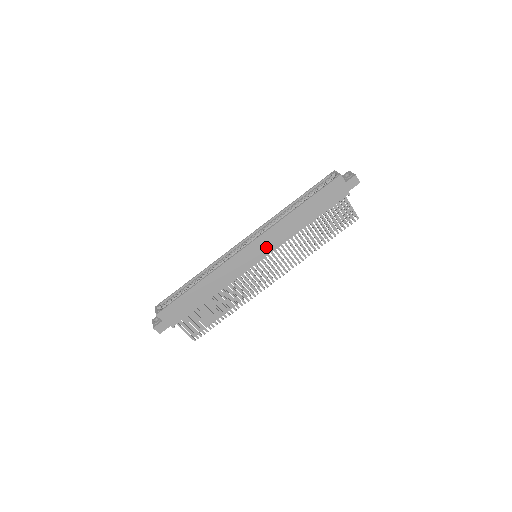
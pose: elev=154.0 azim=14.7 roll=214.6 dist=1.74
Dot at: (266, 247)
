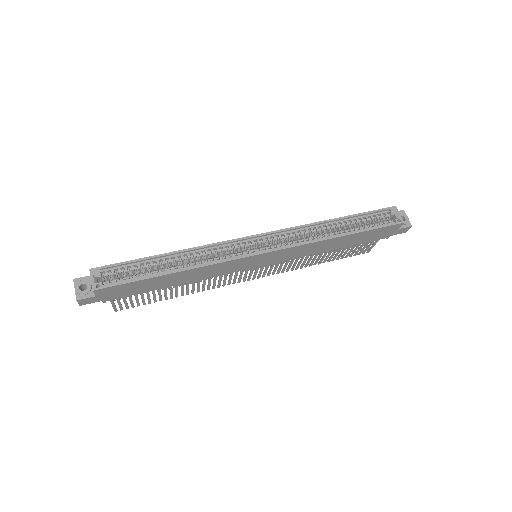
Dot at: (278, 258)
